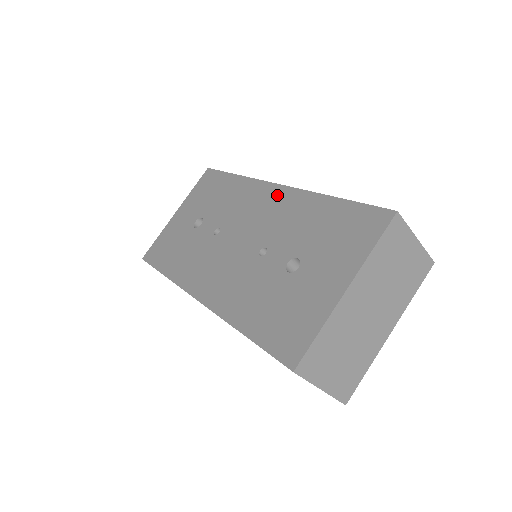
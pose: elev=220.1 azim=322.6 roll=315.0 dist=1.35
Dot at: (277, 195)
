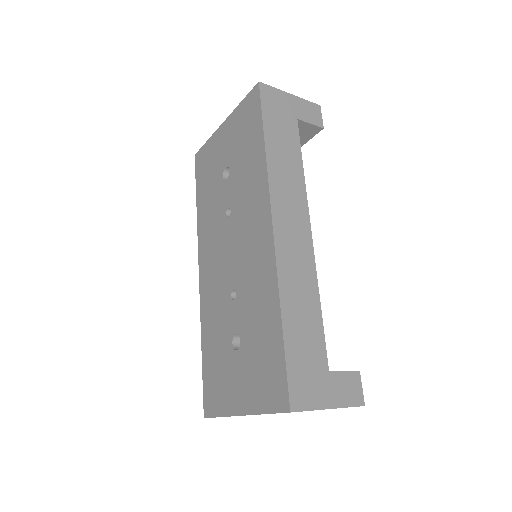
Dot at: (265, 242)
